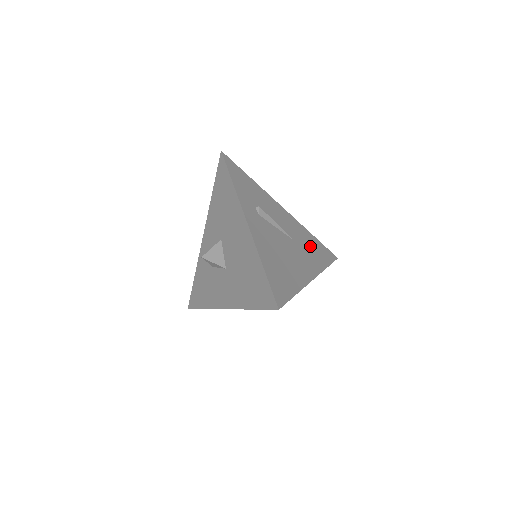
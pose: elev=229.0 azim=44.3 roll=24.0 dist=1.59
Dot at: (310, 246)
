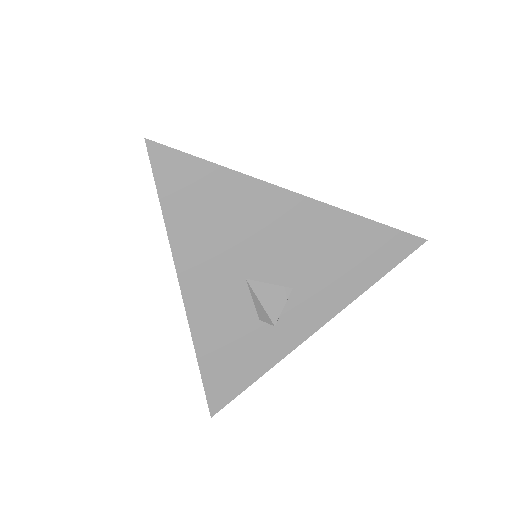
Dot at: occluded
